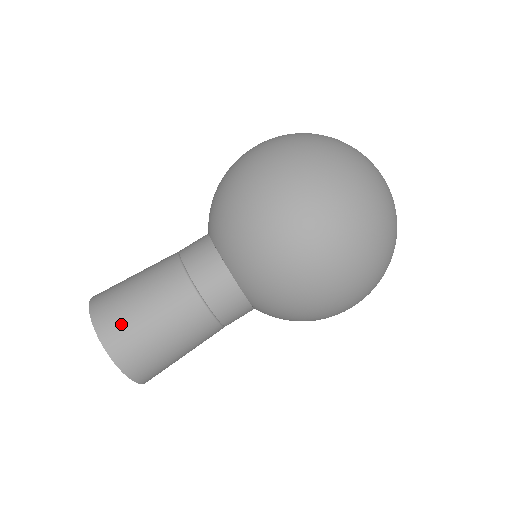
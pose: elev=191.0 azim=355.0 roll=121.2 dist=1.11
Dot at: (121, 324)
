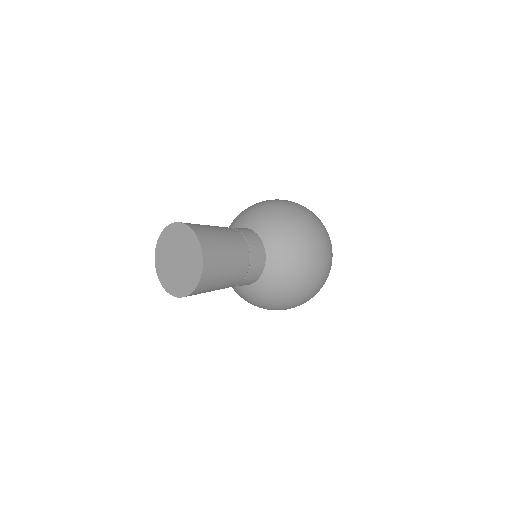
Dot at: (213, 243)
